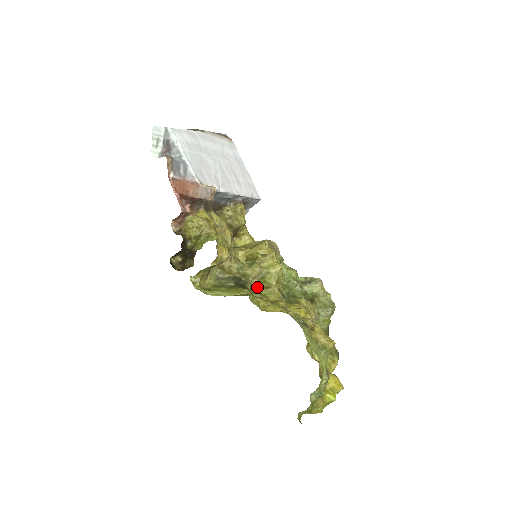
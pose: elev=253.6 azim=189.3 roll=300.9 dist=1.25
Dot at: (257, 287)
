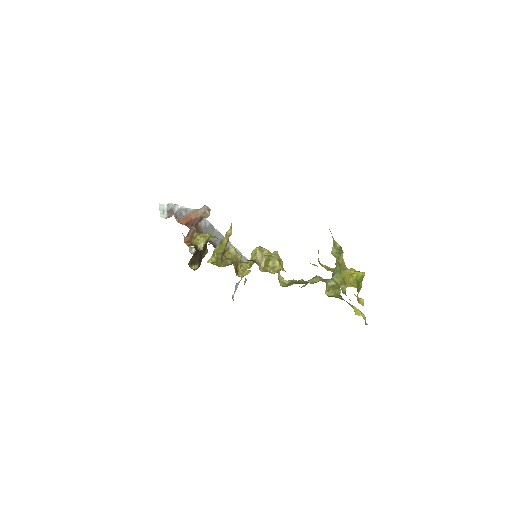
Dot at: (265, 270)
